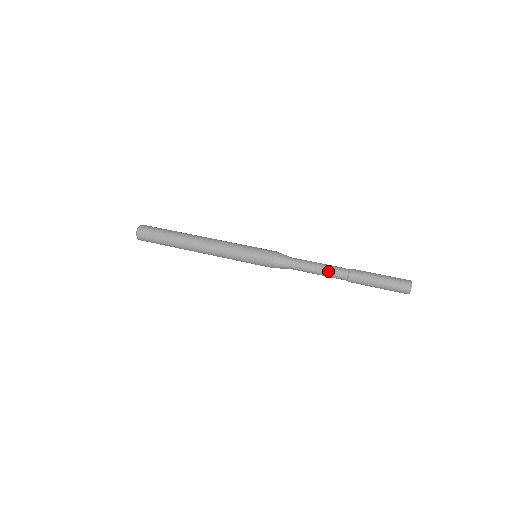
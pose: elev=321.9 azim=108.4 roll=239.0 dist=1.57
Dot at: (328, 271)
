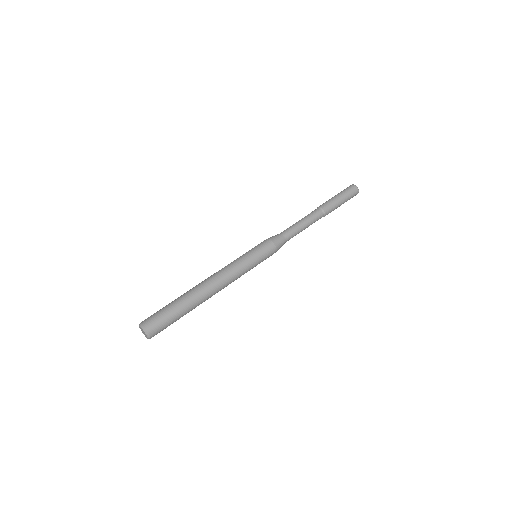
Dot at: (308, 217)
